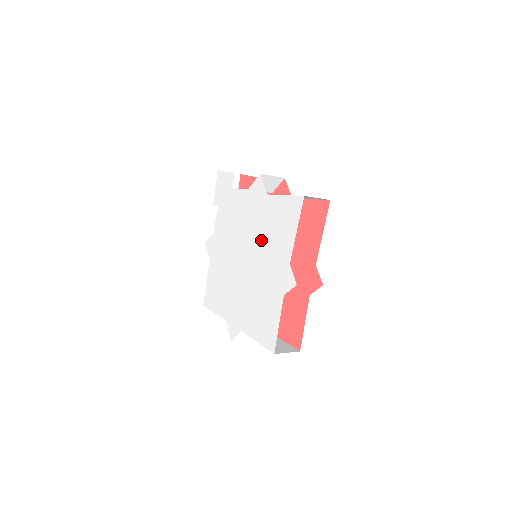
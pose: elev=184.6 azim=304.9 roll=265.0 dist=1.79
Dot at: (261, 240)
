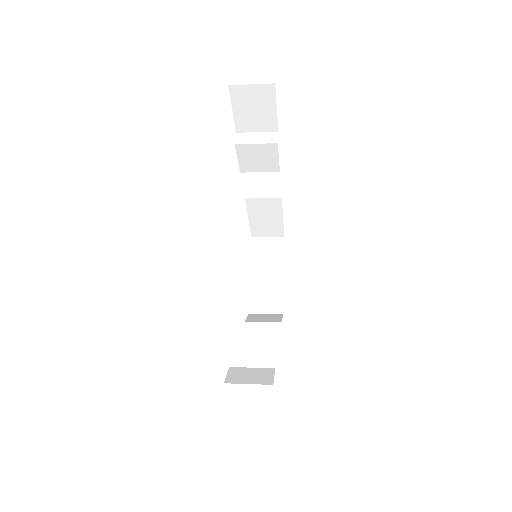
Dot at: occluded
